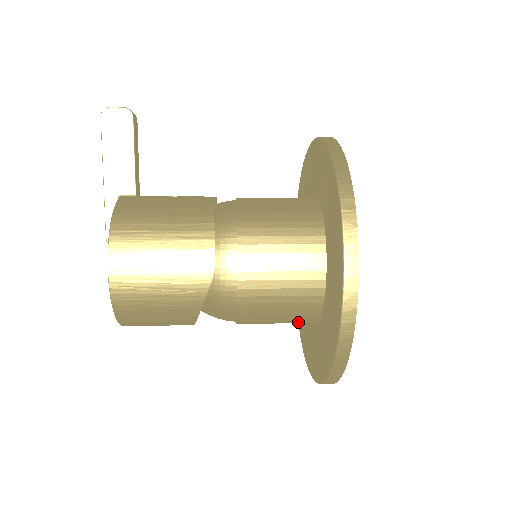
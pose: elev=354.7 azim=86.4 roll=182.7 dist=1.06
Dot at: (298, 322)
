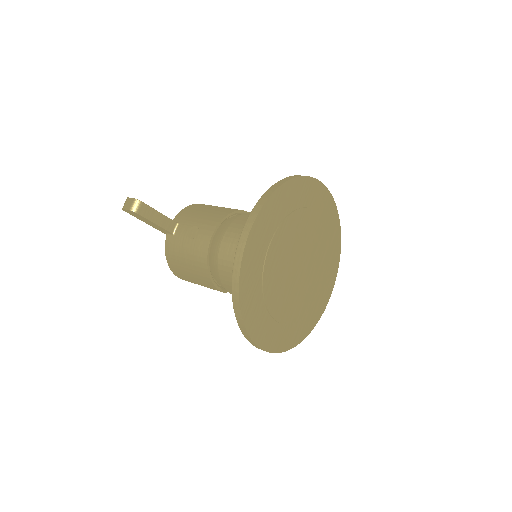
Dot at: occluded
